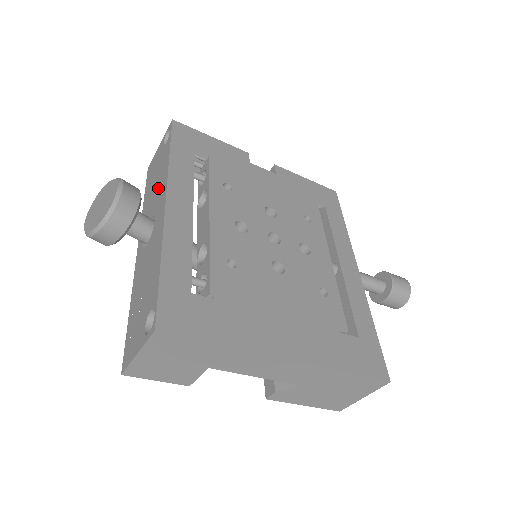
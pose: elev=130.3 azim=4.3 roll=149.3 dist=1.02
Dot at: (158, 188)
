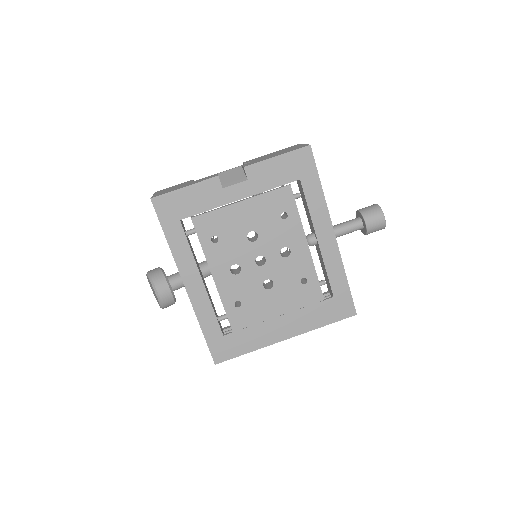
Dot at: occluded
